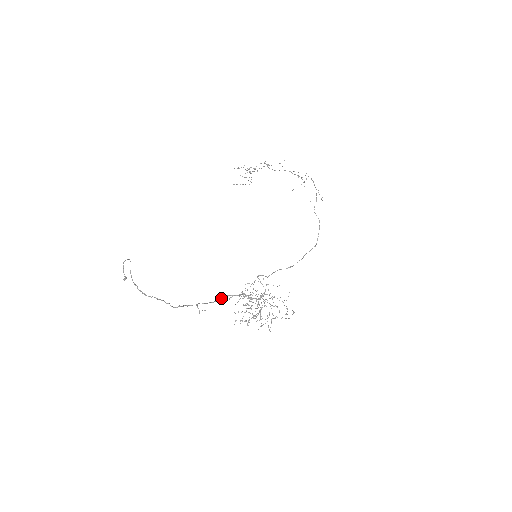
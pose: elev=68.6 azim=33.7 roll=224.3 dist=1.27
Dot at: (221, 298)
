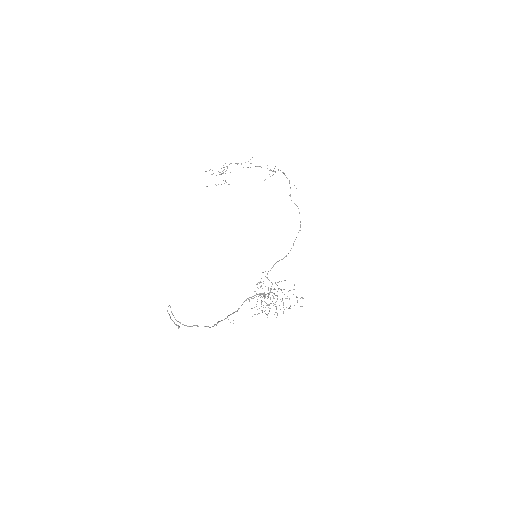
Dot at: (242, 304)
